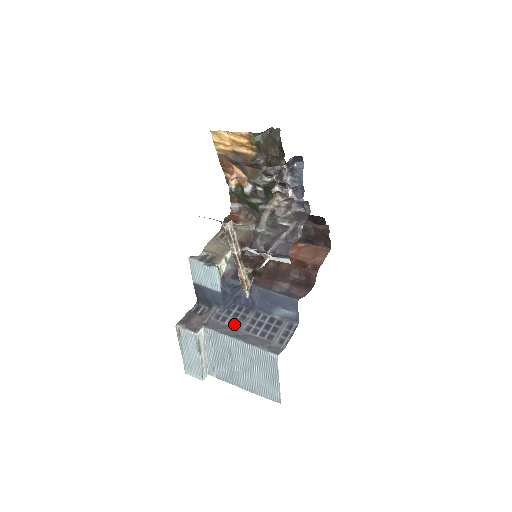
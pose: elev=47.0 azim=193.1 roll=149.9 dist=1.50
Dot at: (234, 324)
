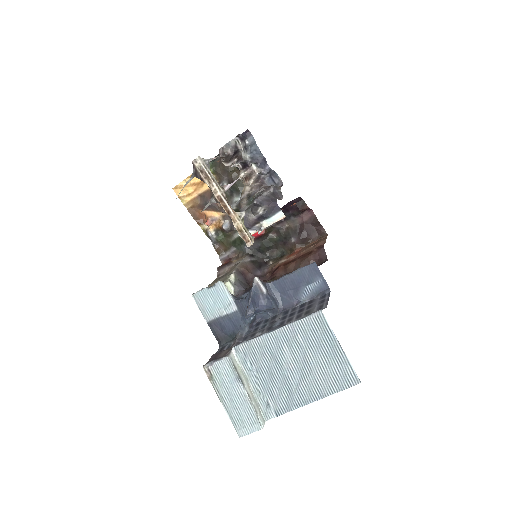
Dot at: (265, 330)
